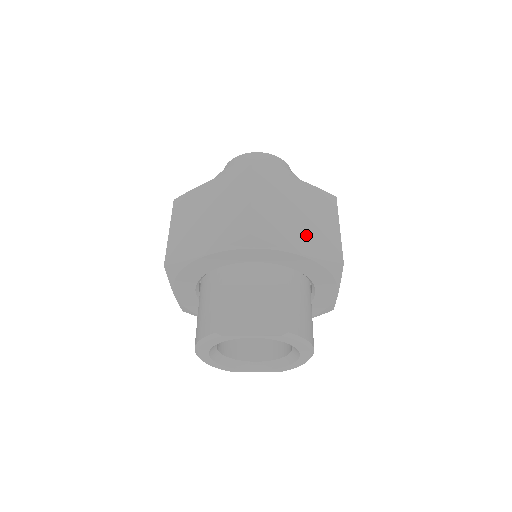
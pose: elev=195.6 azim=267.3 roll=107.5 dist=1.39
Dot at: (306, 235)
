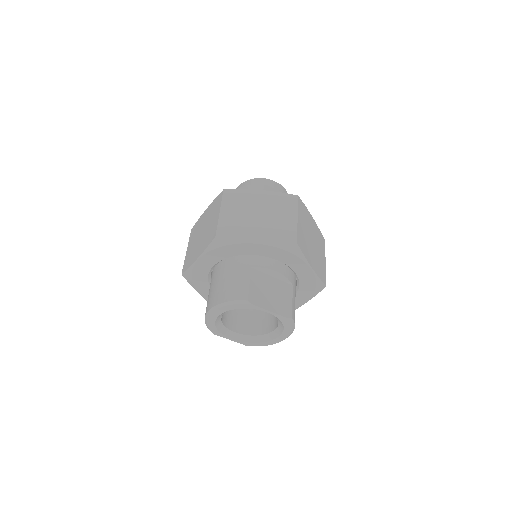
Dot at: (315, 258)
